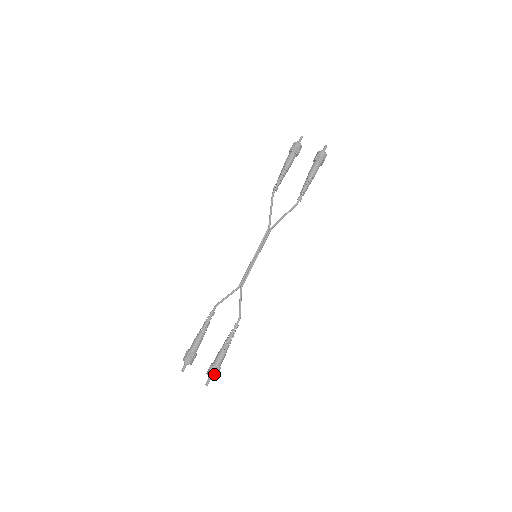
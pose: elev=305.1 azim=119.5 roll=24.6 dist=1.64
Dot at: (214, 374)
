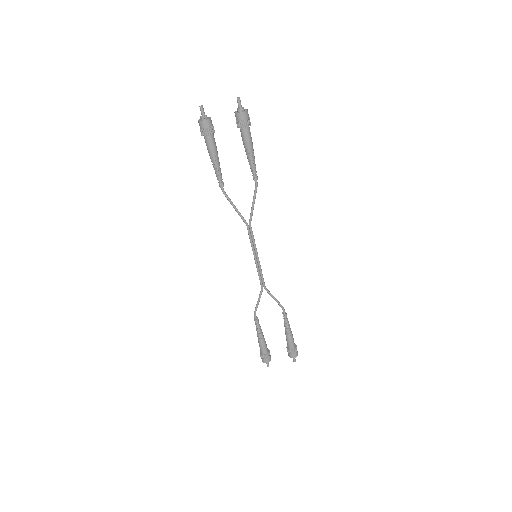
Dot at: (296, 354)
